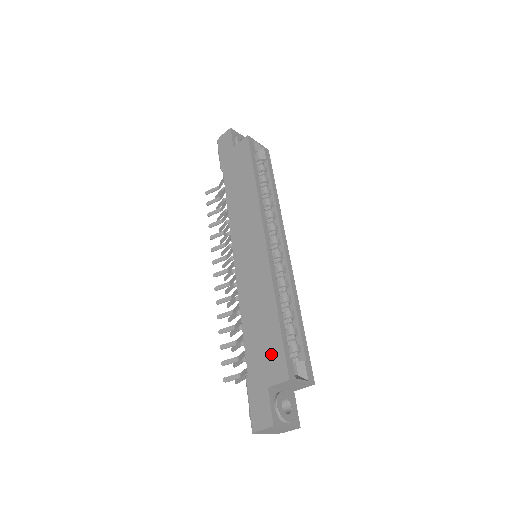
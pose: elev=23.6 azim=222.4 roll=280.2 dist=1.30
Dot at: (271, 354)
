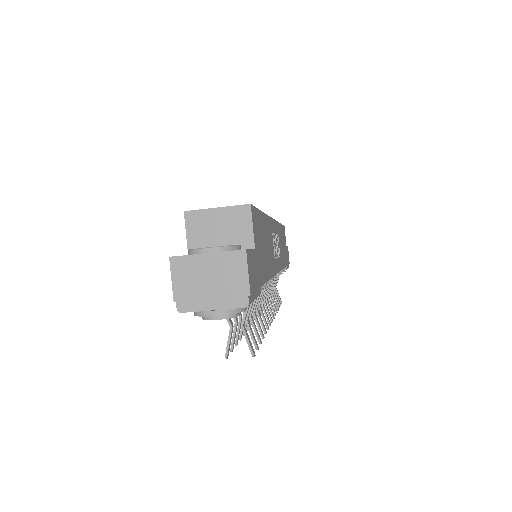
Dot at: occluded
